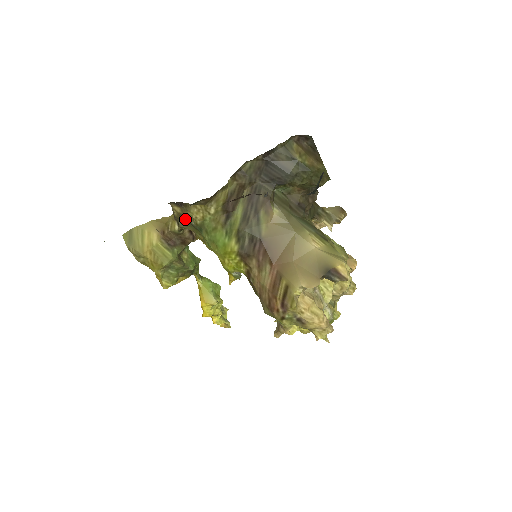
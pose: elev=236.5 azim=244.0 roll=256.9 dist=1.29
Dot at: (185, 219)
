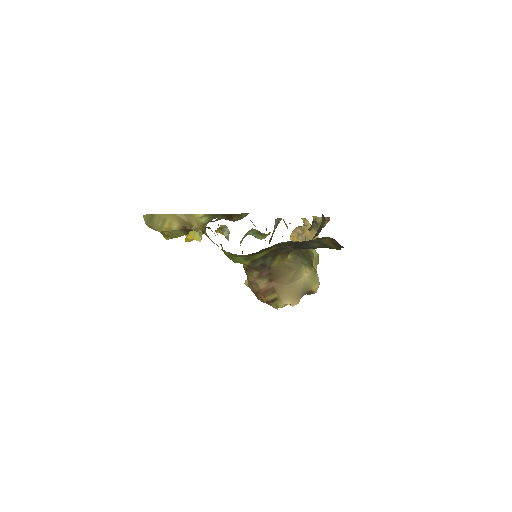
Dot at: occluded
